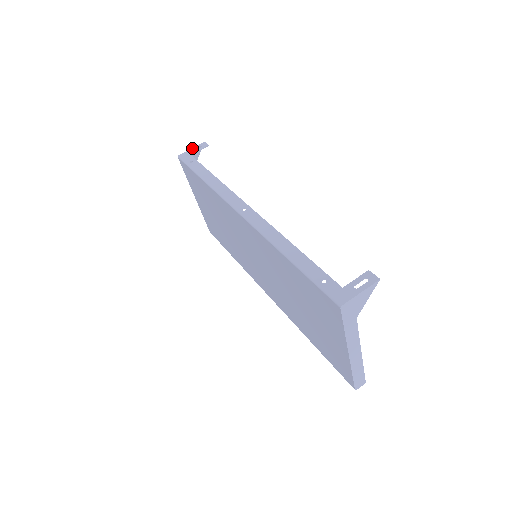
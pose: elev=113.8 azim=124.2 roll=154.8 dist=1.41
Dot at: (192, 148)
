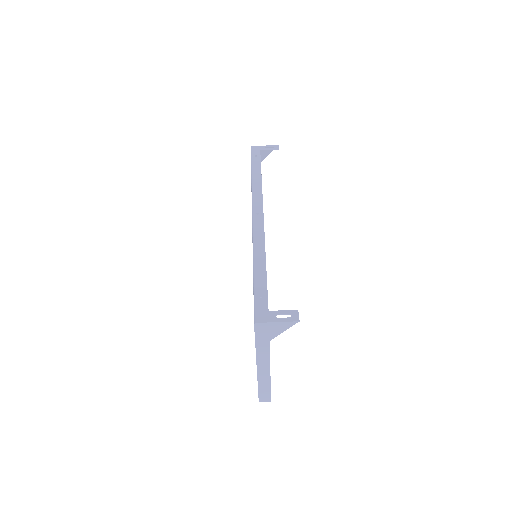
Dot at: (266, 145)
